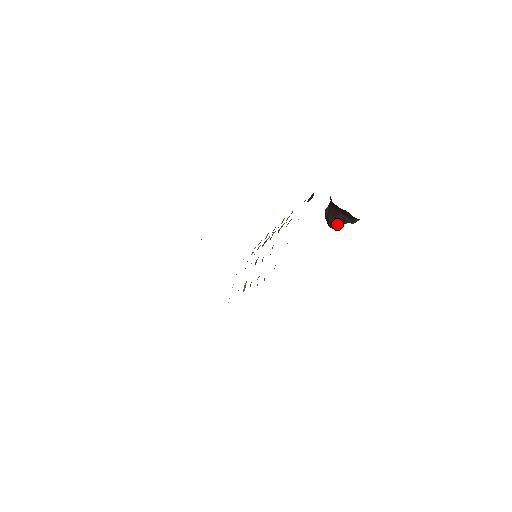
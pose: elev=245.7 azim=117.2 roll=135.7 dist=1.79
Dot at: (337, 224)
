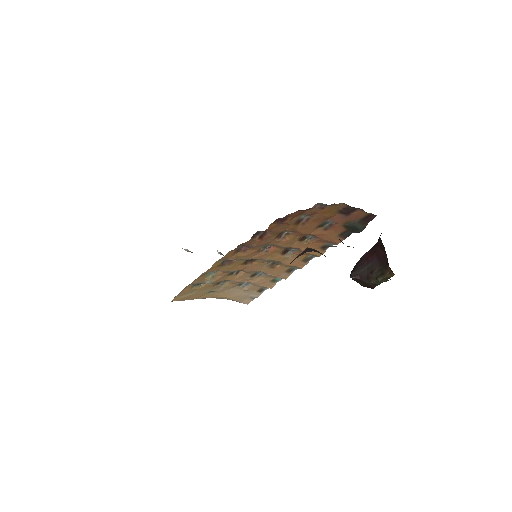
Dot at: (362, 274)
